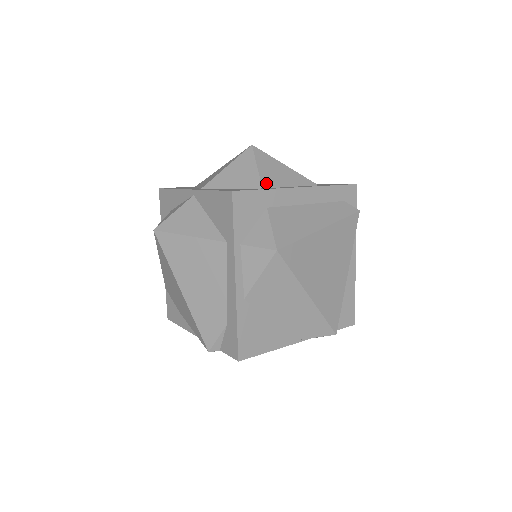
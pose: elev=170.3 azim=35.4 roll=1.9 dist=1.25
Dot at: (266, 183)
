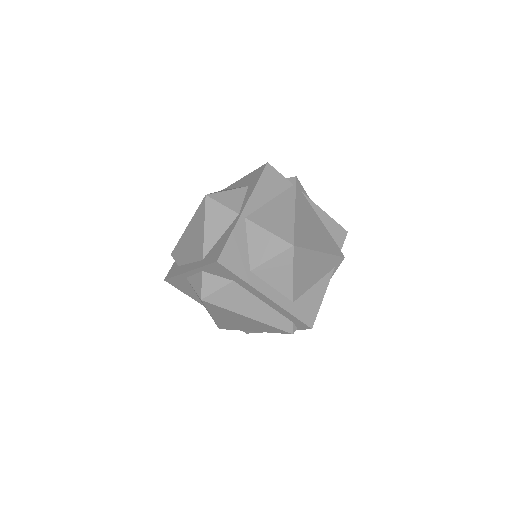
Dot at: (258, 271)
